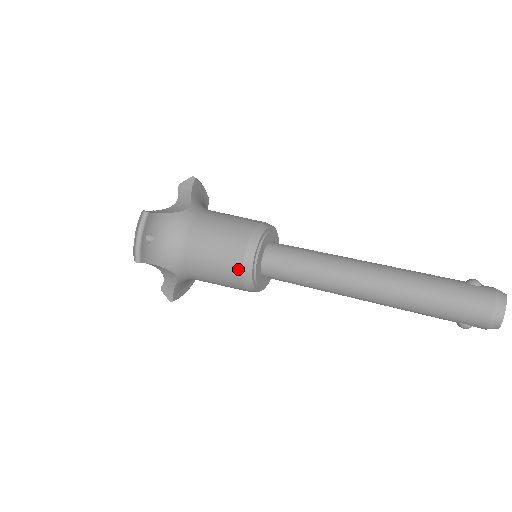
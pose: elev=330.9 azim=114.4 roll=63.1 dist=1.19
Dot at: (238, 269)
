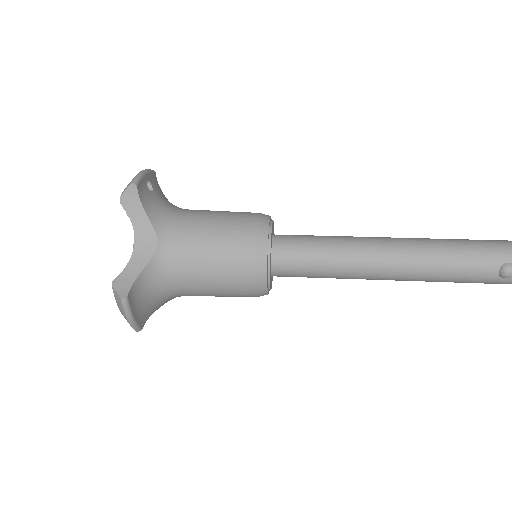
Dot at: (252, 222)
